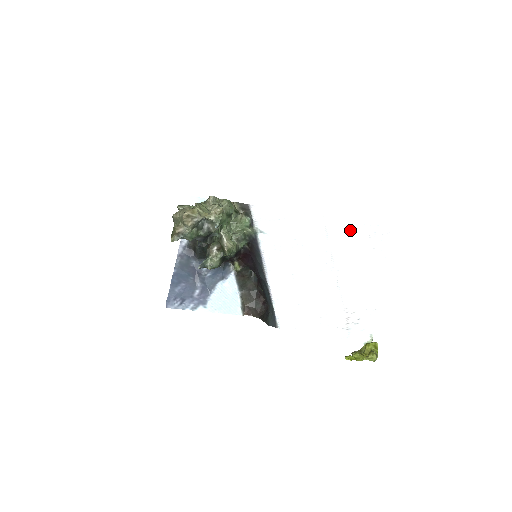
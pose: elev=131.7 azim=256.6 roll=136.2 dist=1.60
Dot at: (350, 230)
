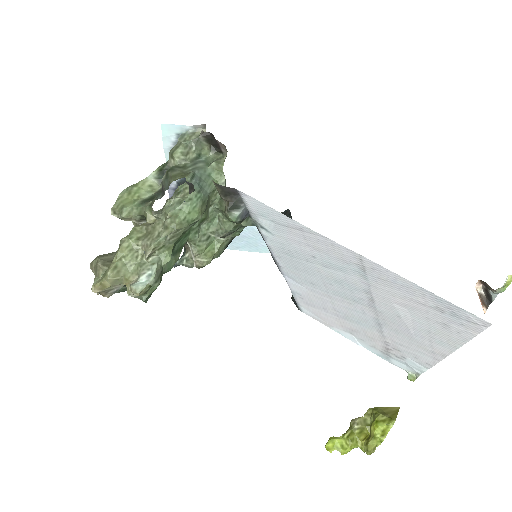
Dot at: (407, 289)
